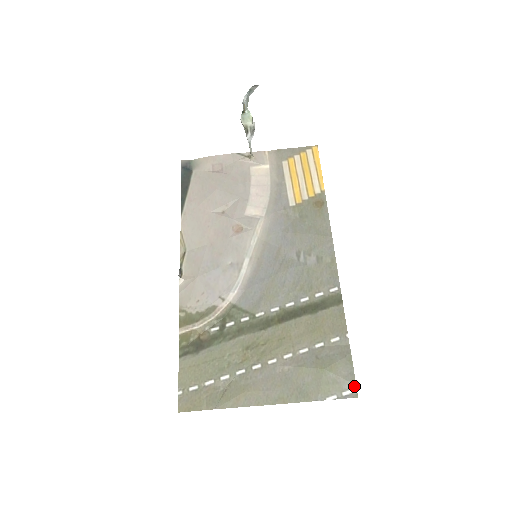
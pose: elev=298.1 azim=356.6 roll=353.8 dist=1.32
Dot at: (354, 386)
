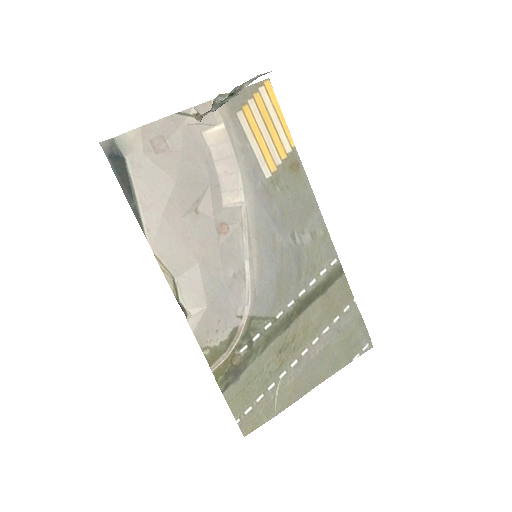
Dot at: (369, 340)
